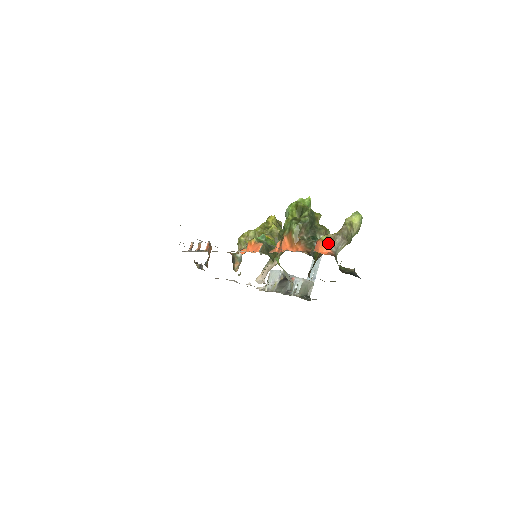
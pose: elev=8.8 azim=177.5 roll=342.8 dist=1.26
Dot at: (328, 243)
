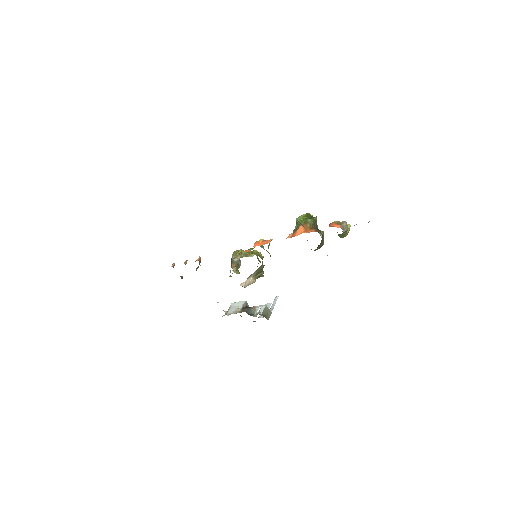
Dot at: (339, 224)
